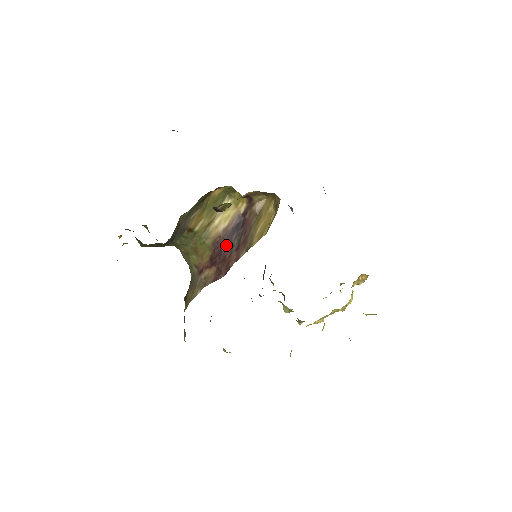
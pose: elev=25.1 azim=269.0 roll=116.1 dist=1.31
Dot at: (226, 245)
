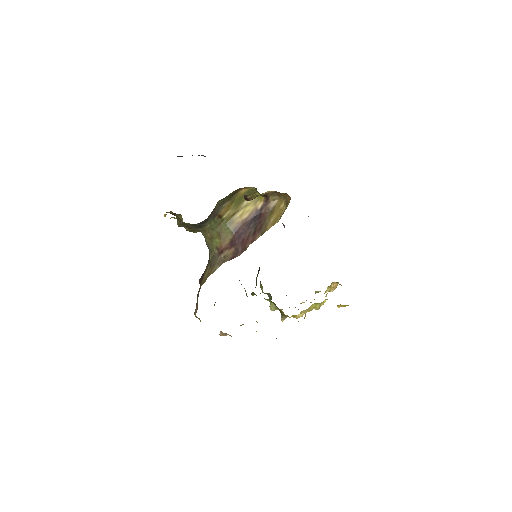
Dot at: (245, 231)
